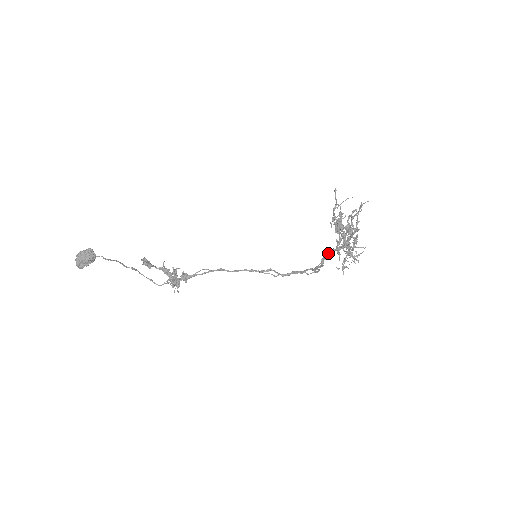
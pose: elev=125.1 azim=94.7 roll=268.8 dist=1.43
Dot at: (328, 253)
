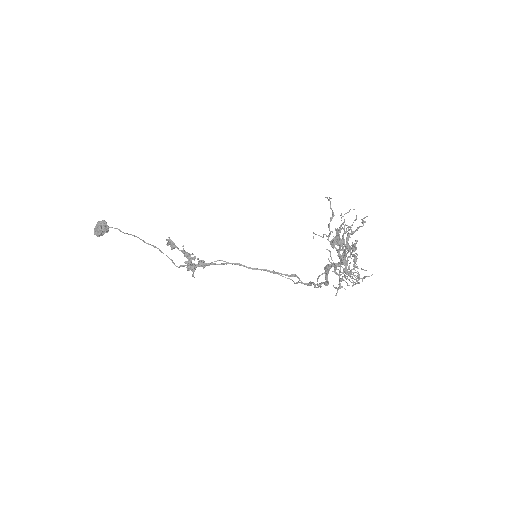
Dot at: (325, 268)
